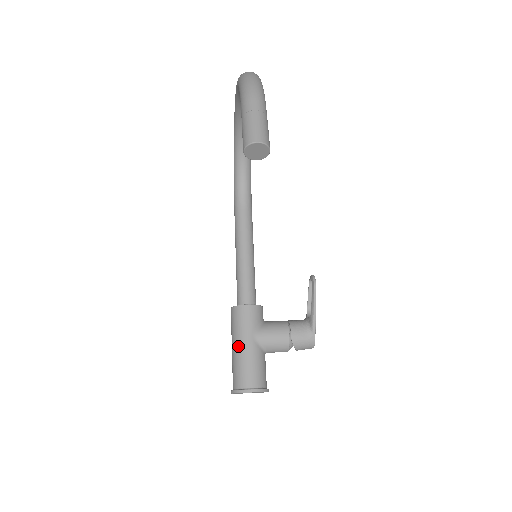
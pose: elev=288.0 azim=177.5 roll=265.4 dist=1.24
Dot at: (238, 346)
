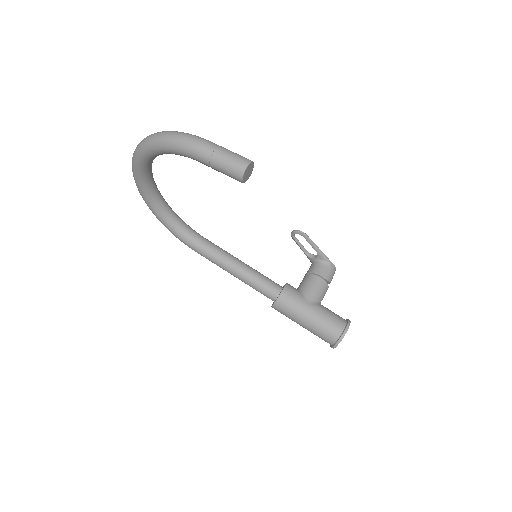
Dot at: (308, 318)
